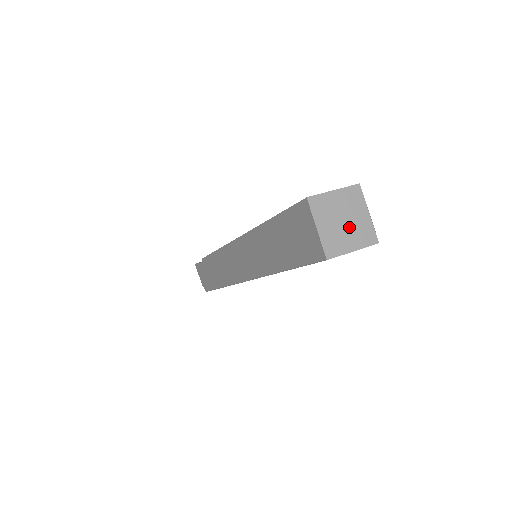
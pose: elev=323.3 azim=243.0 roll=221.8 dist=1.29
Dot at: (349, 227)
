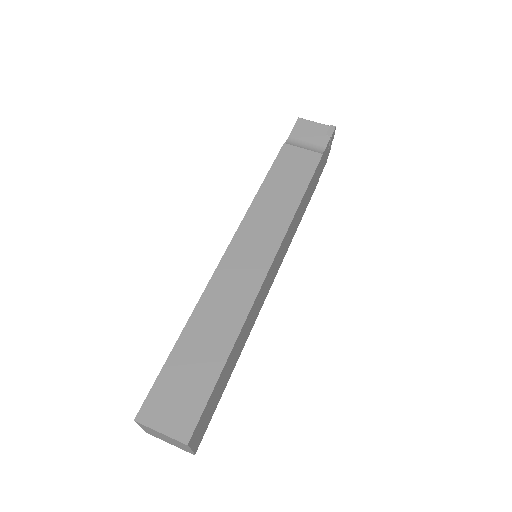
Dot at: (169, 441)
